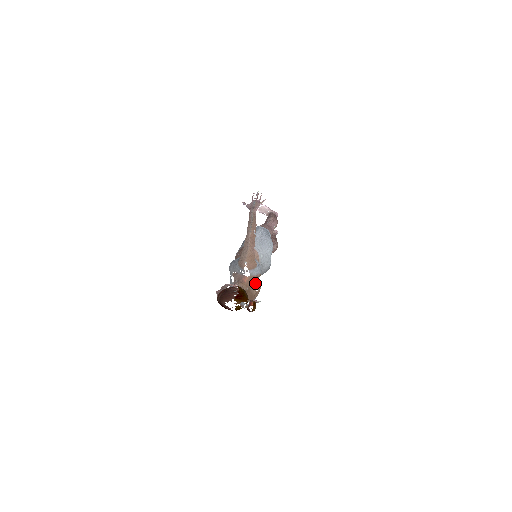
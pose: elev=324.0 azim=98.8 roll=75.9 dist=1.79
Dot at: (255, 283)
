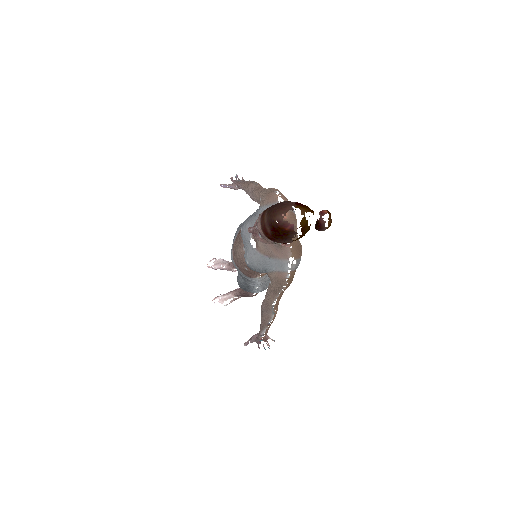
Dot at: occluded
